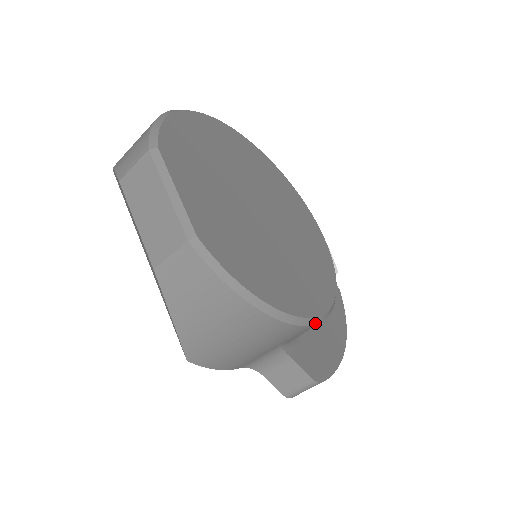
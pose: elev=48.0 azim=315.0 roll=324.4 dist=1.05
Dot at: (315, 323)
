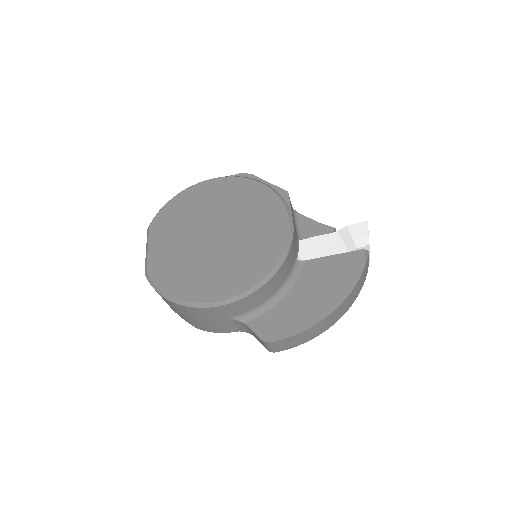
Dot at: (221, 304)
